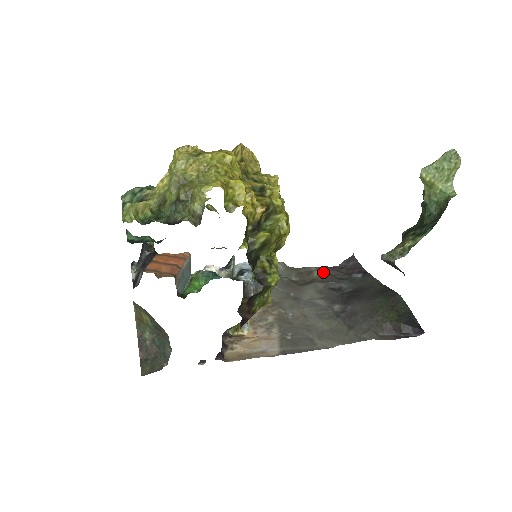
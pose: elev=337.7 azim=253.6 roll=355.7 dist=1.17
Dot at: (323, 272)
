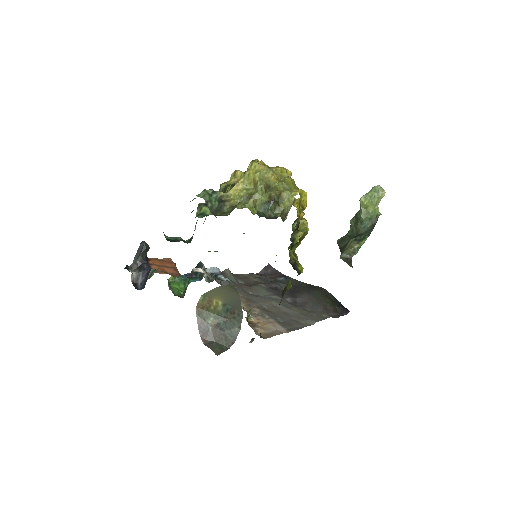
Dot at: (255, 277)
